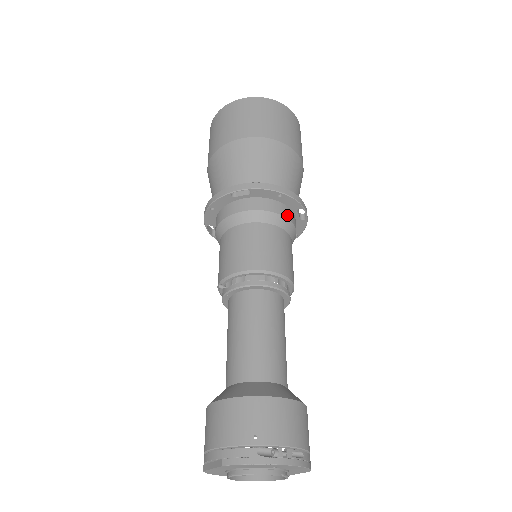
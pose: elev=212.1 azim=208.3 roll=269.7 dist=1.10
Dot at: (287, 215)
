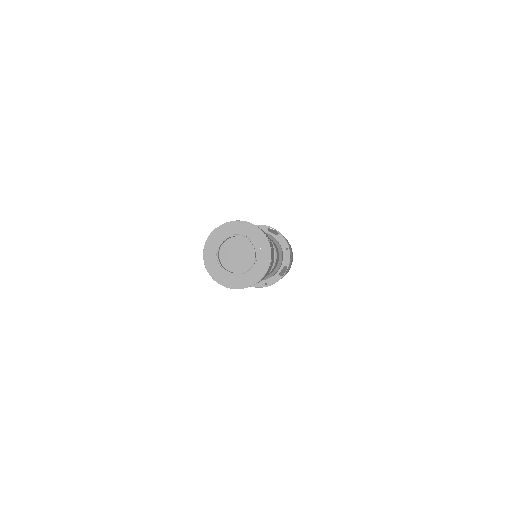
Dot at: (282, 258)
